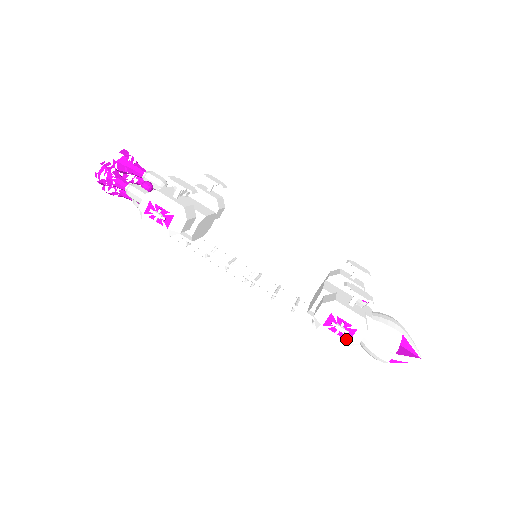
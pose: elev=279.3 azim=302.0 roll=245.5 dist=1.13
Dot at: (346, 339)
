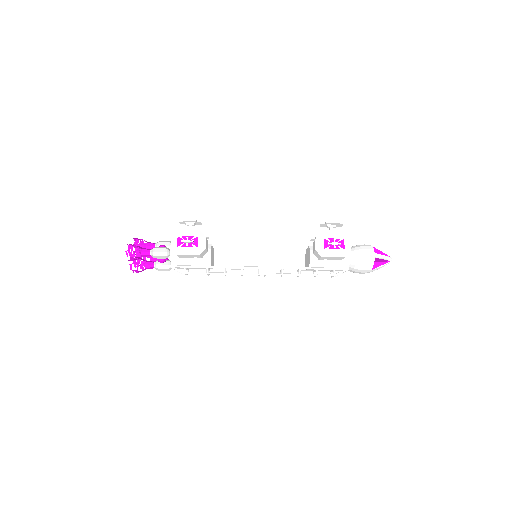
Dot at: (342, 249)
